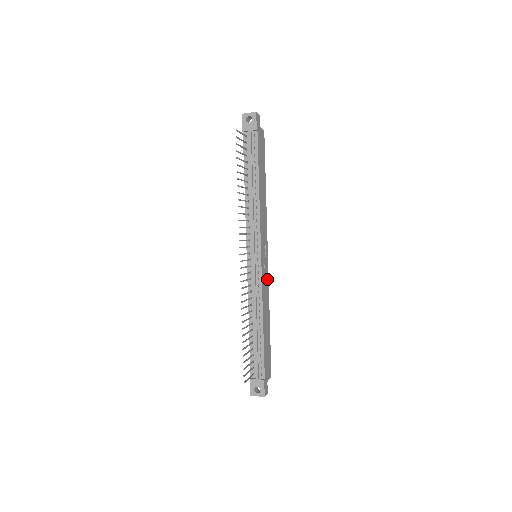
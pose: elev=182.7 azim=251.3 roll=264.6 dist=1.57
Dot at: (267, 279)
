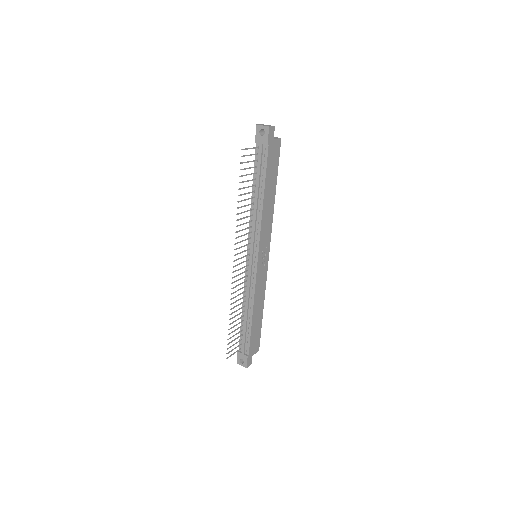
Dot at: (265, 275)
